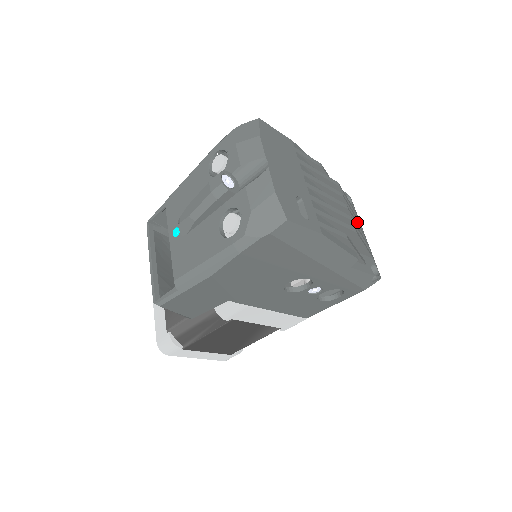
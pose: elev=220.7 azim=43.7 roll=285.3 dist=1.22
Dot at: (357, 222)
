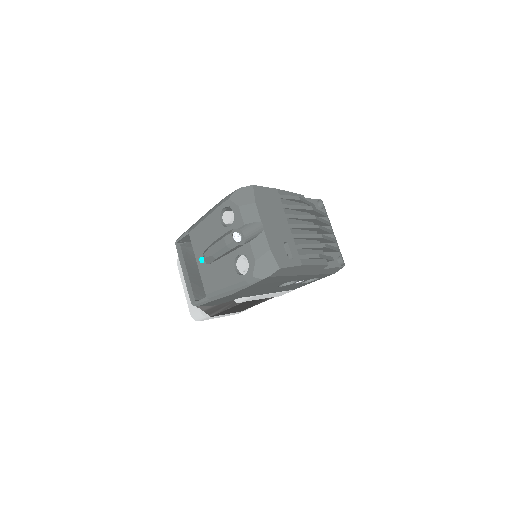
Dot at: (327, 225)
